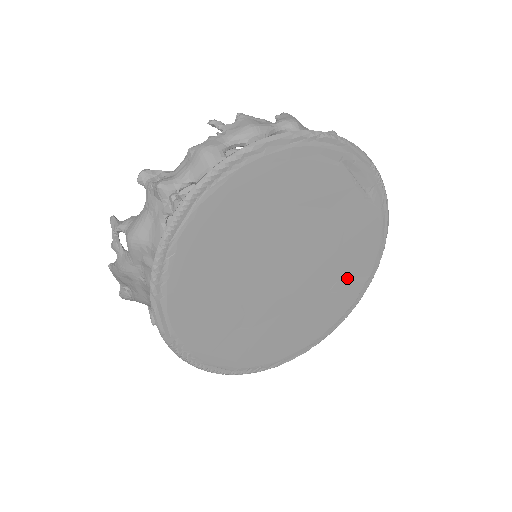
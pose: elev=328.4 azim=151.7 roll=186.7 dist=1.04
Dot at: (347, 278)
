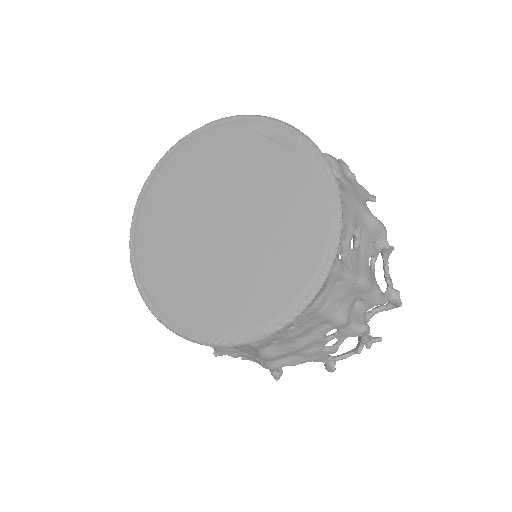
Dot at: (297, 235)
